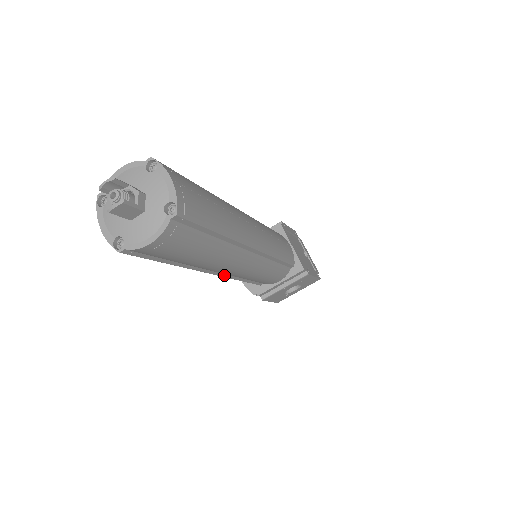
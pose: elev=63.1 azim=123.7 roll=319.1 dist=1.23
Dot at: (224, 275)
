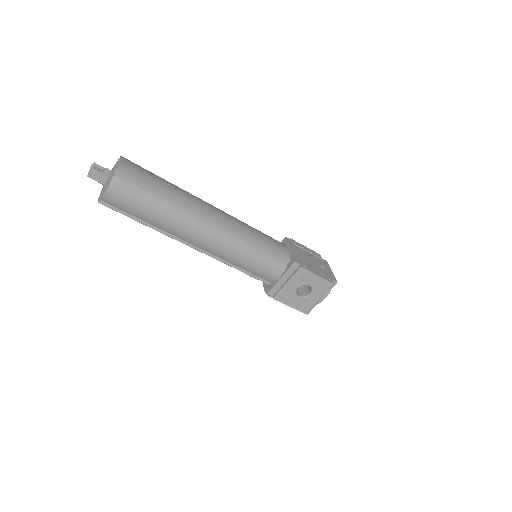
Dot at: (209, 254)
